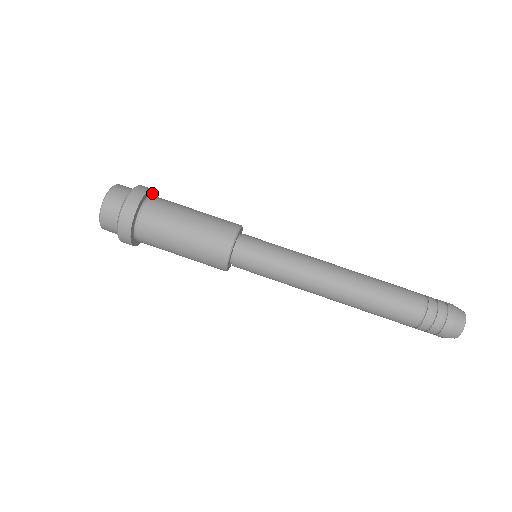
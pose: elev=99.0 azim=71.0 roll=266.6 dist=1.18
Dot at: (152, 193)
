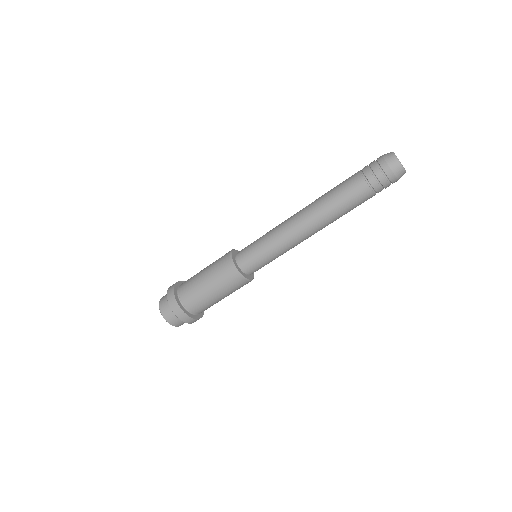
Dot at: (180, 284)
